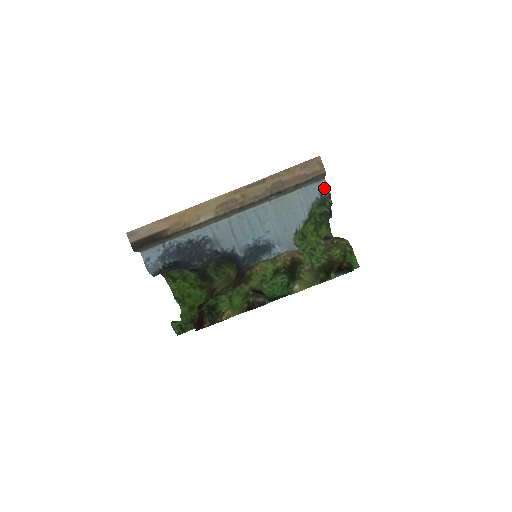
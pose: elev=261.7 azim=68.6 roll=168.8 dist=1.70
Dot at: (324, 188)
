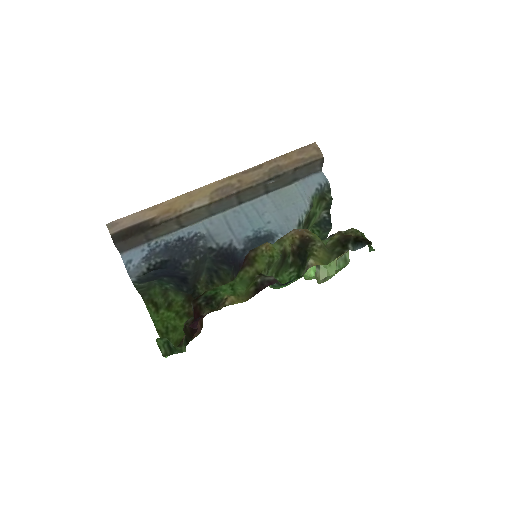
Dot at: (323, 179)
